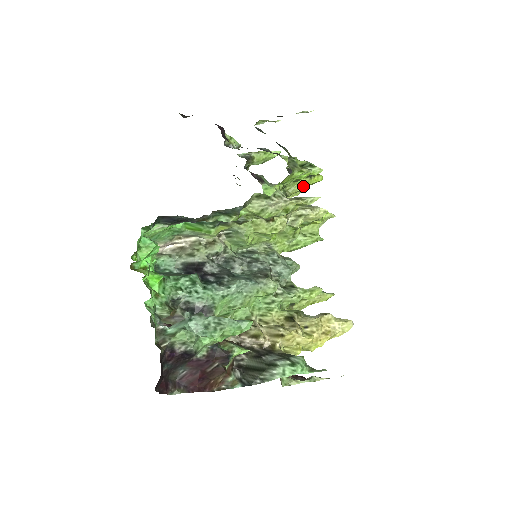
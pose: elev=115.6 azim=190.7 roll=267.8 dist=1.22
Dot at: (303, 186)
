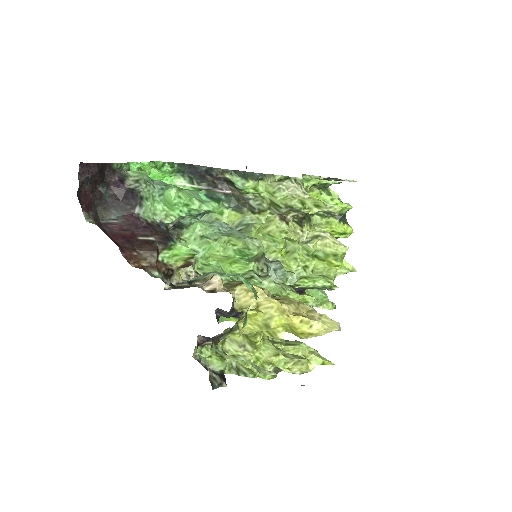
Dot at: (330, 227)
